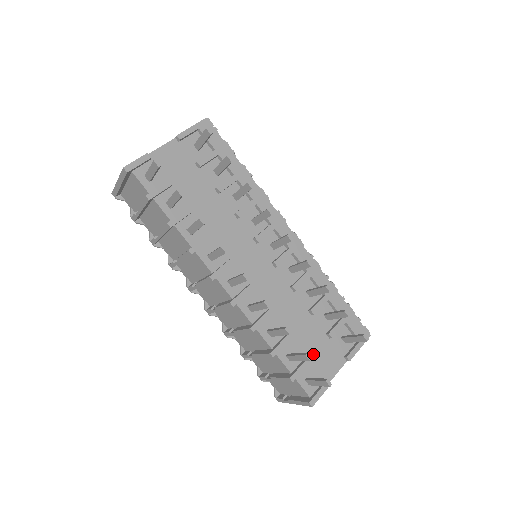
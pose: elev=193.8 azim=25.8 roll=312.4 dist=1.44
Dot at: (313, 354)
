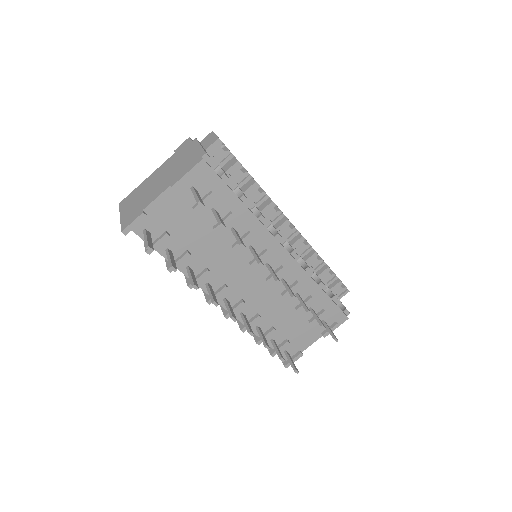
Dot at: (294, 335)
